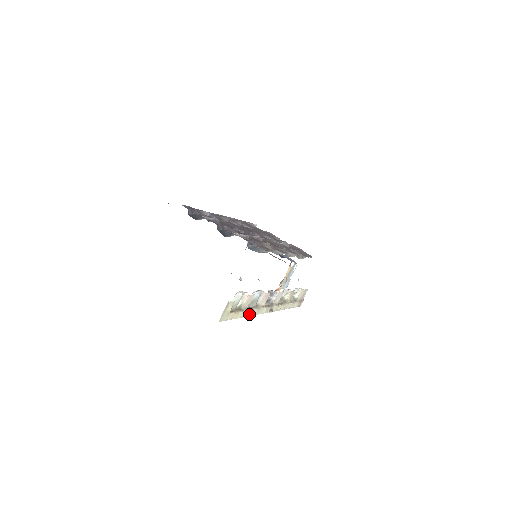
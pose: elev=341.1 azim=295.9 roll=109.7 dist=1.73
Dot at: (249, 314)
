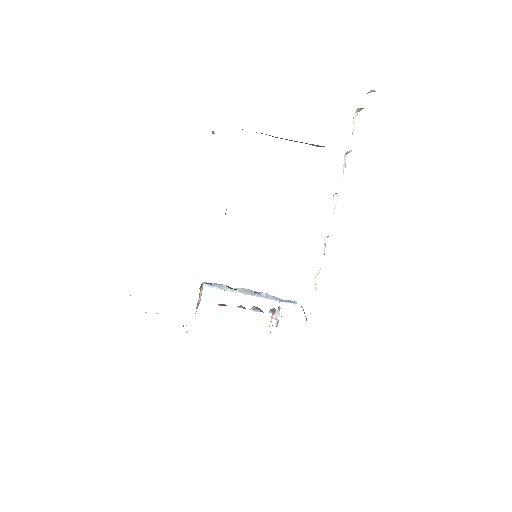
Dot at: occluded
